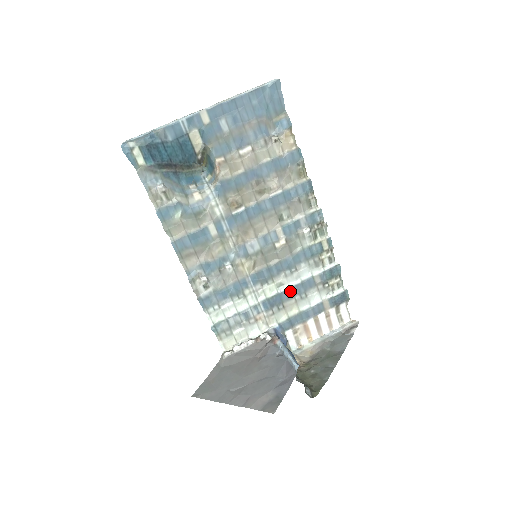
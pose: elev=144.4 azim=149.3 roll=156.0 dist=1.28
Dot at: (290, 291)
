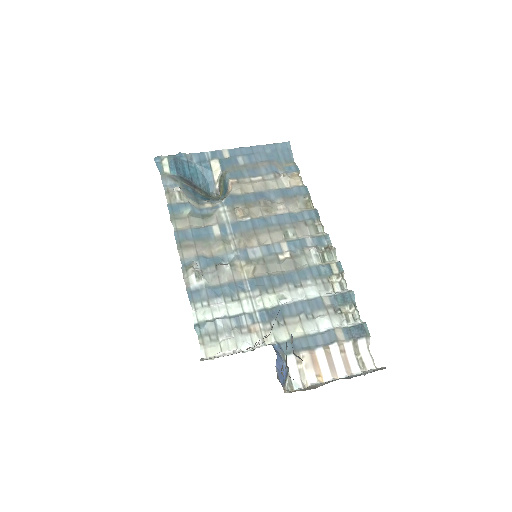
Dot at: (293, 307)
